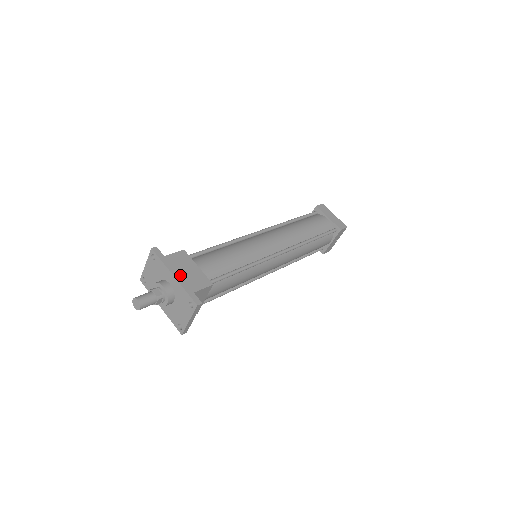
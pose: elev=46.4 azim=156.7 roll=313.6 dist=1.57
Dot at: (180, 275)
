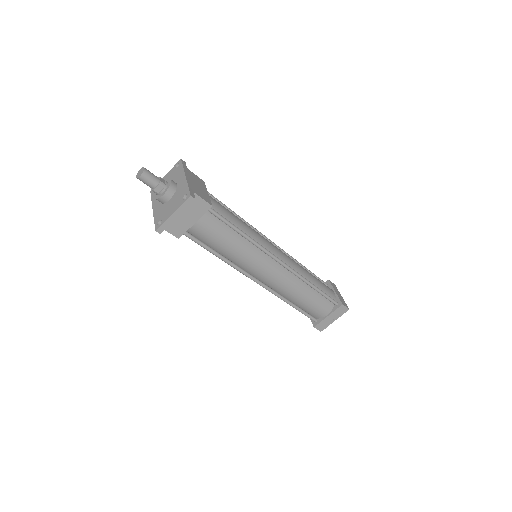
Dot at: (191, 180)
